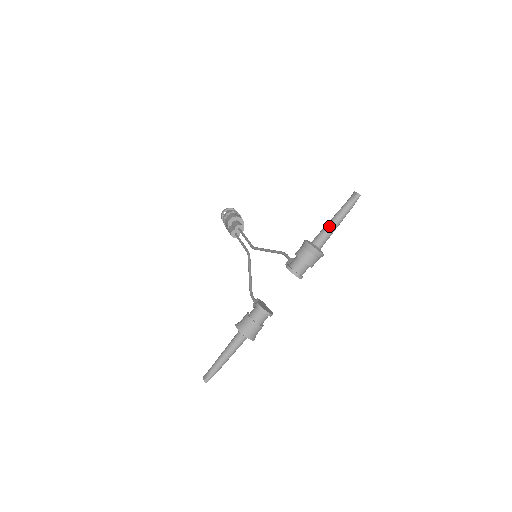
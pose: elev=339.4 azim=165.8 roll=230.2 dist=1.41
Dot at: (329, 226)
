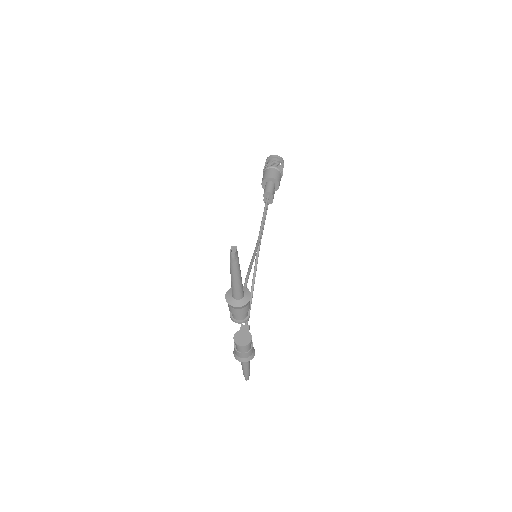
Dot at: (231, 283)
